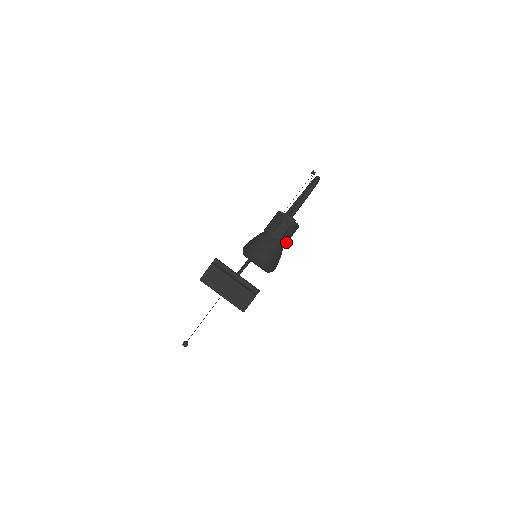
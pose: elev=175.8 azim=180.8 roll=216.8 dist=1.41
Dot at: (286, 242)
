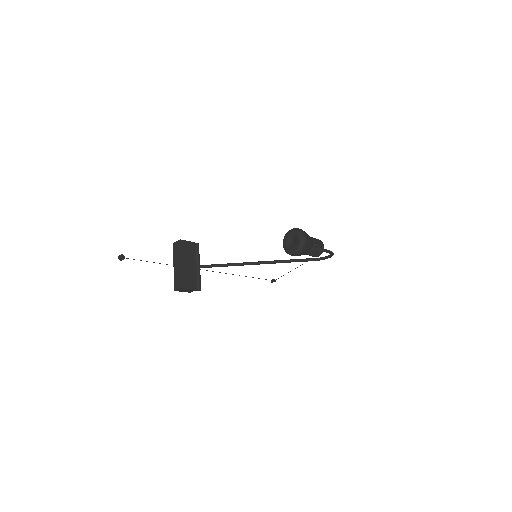
Dot at: (312, 252)
